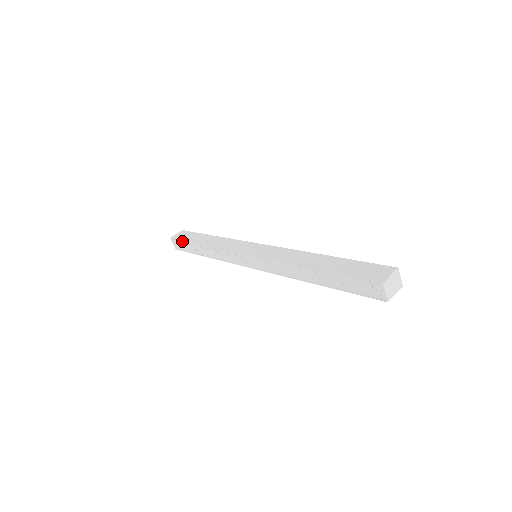
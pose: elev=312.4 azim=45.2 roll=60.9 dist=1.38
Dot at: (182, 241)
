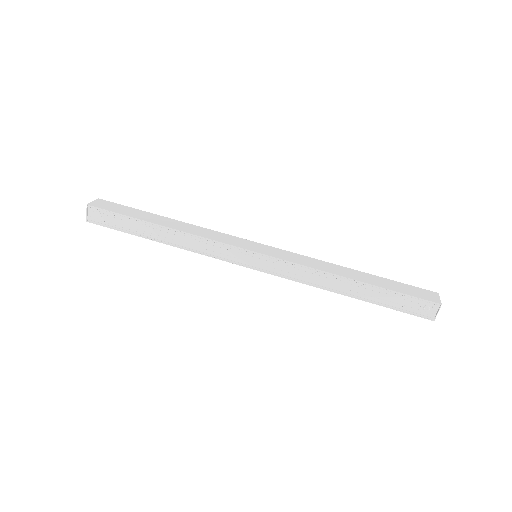
Dot at: (117, 214)
